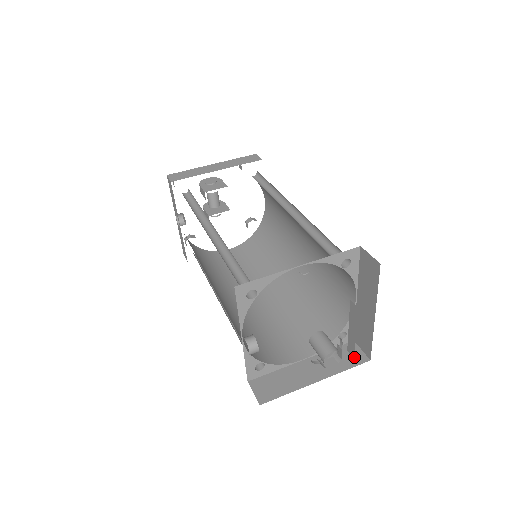
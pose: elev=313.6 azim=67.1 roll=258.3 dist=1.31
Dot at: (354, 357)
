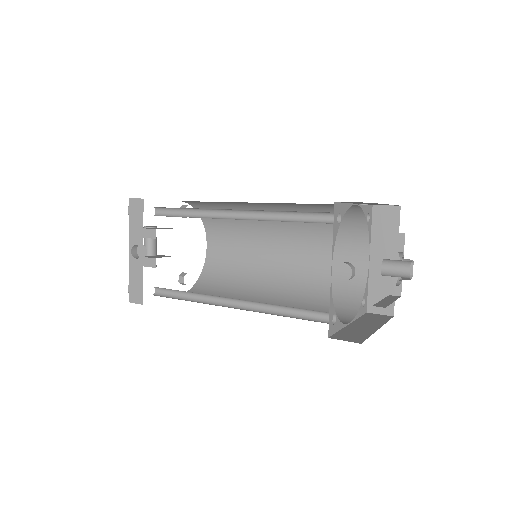
Dot at: (381, 317)
